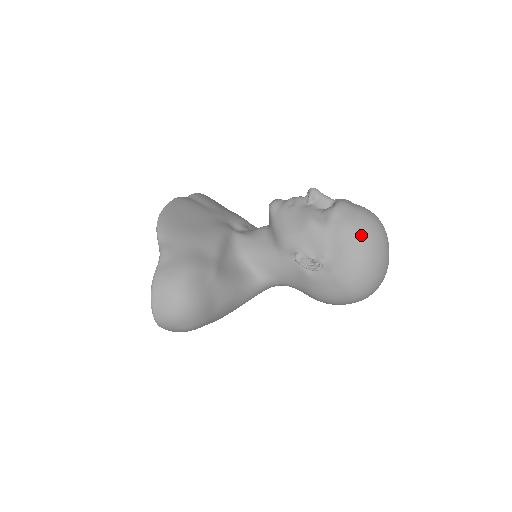
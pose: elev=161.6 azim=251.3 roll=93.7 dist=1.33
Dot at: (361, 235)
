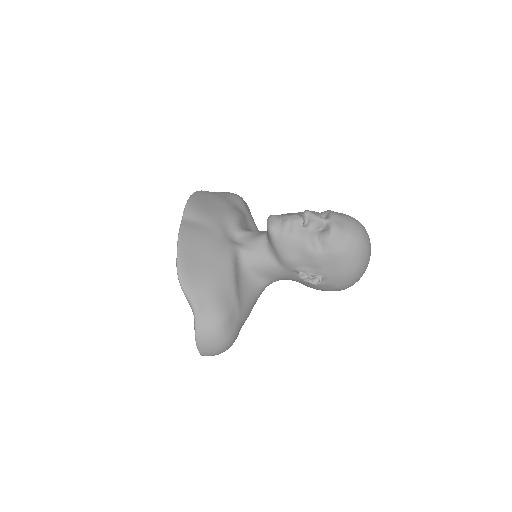
Dot at: (353, 257)
